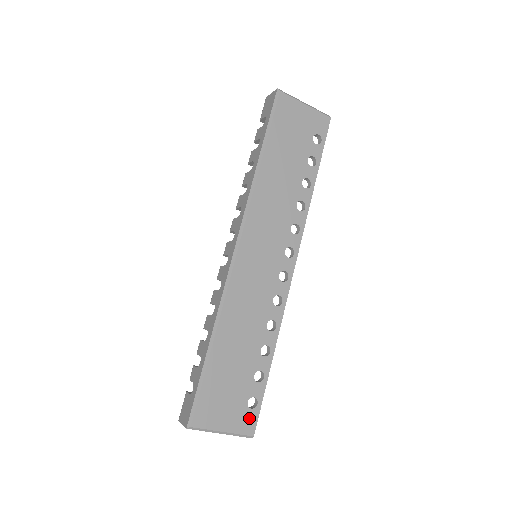
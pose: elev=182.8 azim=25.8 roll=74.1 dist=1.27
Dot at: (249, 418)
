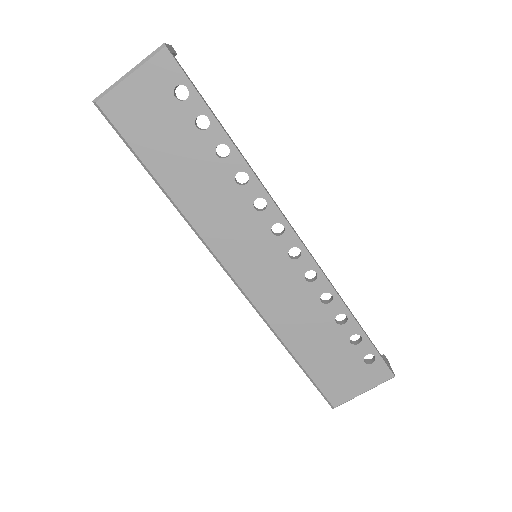
Dot at: (377, 370)
